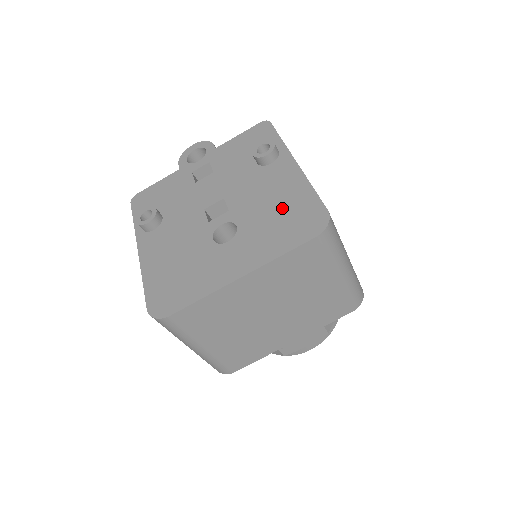
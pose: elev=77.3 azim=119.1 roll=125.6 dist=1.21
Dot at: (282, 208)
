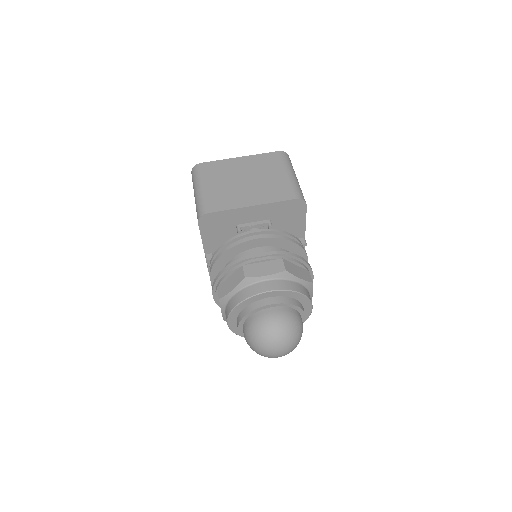
Dot at: occluded
